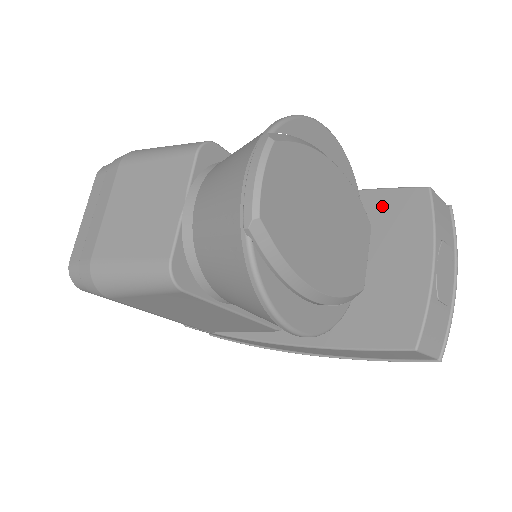
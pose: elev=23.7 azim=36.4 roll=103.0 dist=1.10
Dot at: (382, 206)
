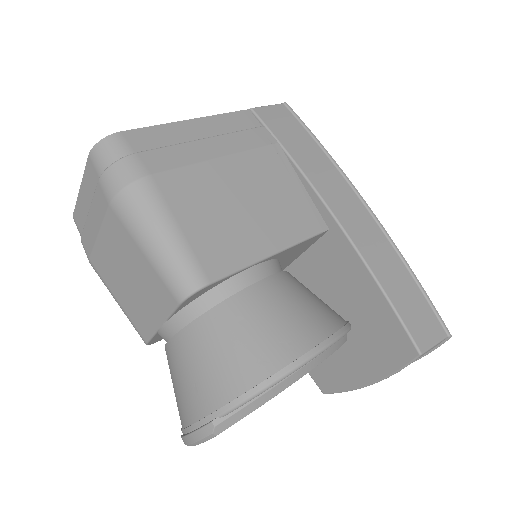
Dot at: (379, 319)
